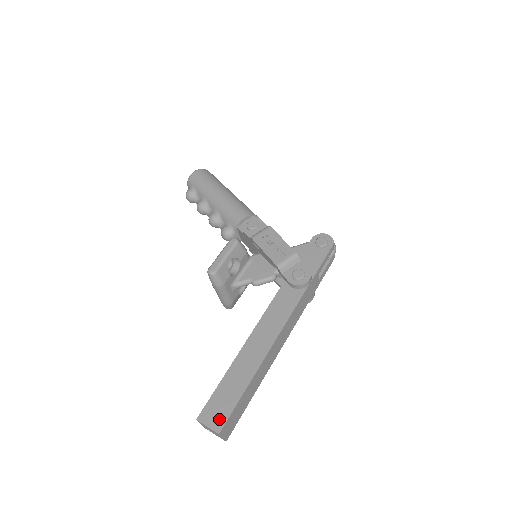
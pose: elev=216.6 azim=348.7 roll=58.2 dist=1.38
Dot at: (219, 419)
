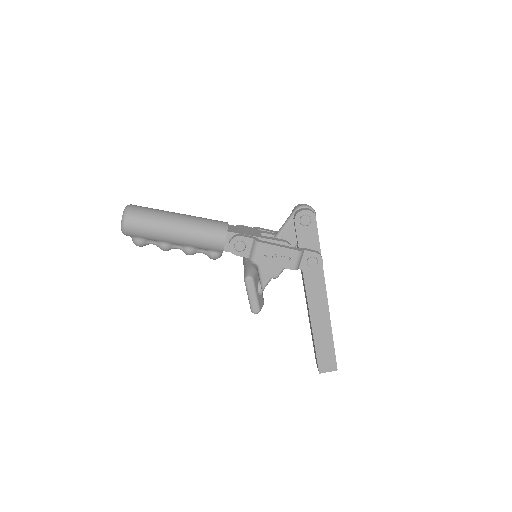
Dot at: (332, 365)
